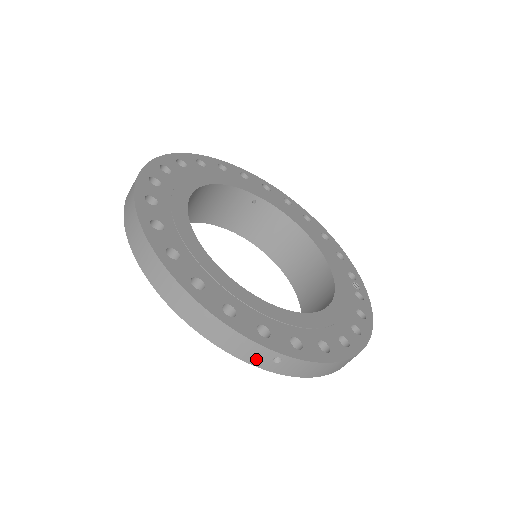
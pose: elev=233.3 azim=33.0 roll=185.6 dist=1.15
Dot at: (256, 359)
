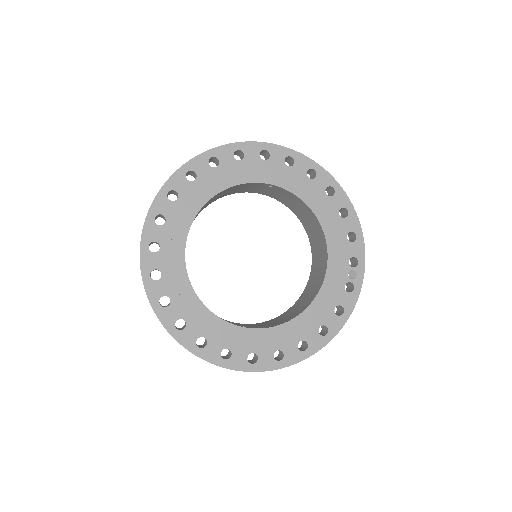
Dot at: occluded
